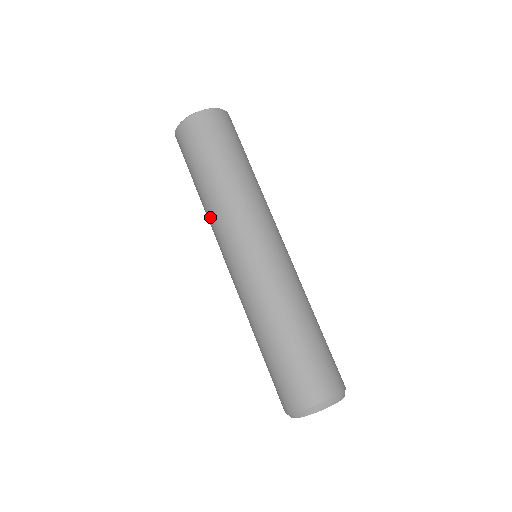
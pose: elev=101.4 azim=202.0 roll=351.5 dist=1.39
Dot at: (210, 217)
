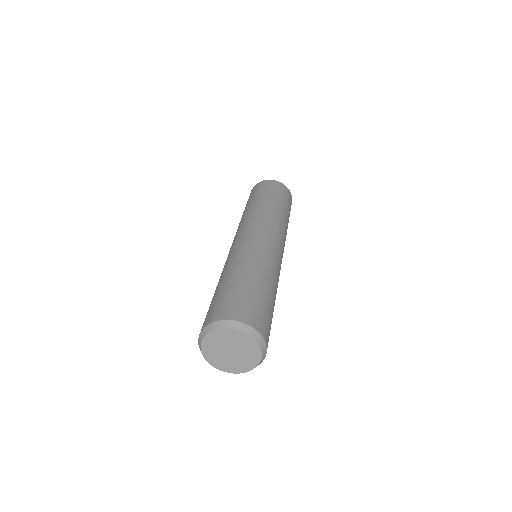
Dot at: occluded
